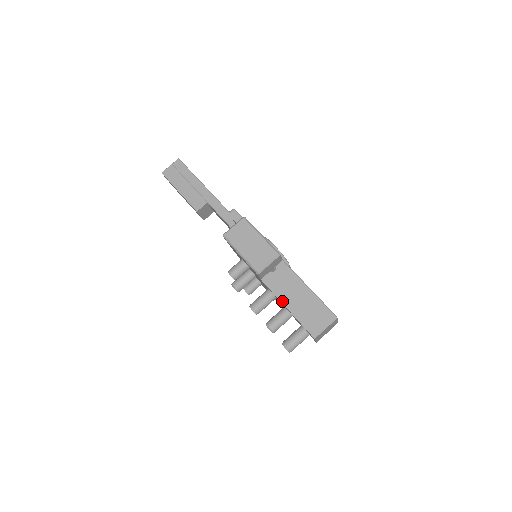
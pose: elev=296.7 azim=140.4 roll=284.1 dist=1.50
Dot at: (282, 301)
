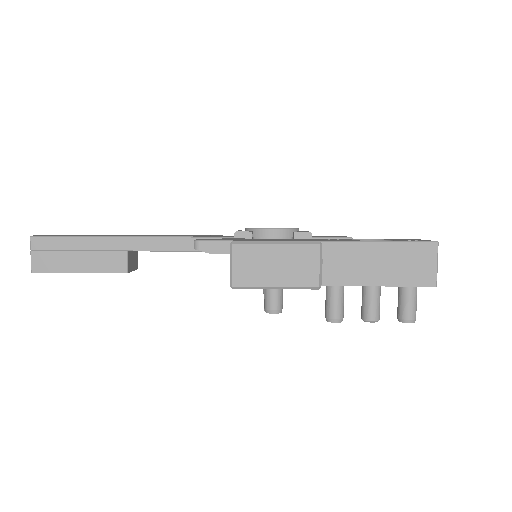
Dot at: (365, 284)
